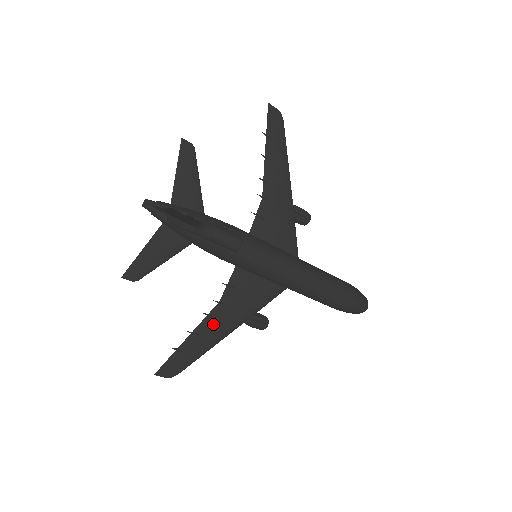
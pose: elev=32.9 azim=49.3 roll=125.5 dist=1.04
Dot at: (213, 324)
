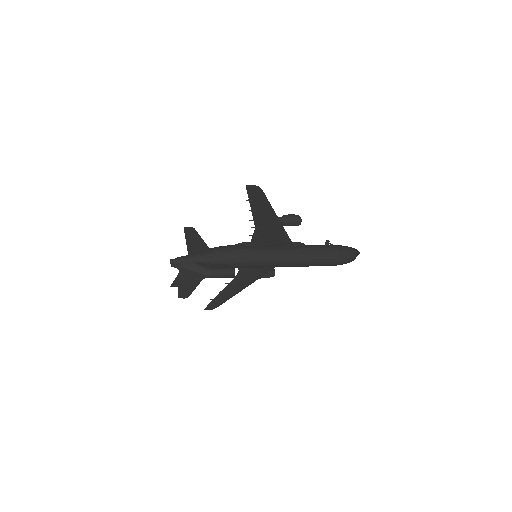
Dot at: (234, 286)
